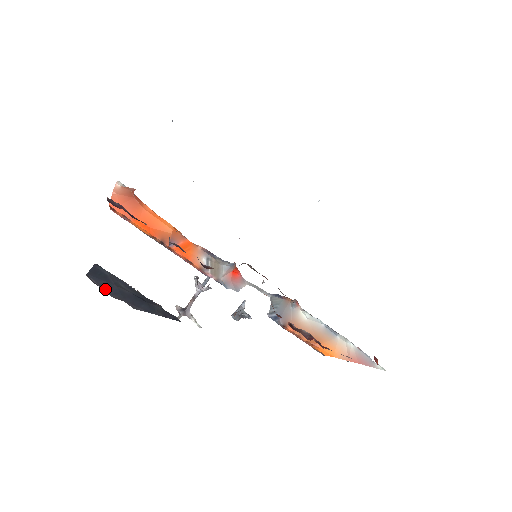
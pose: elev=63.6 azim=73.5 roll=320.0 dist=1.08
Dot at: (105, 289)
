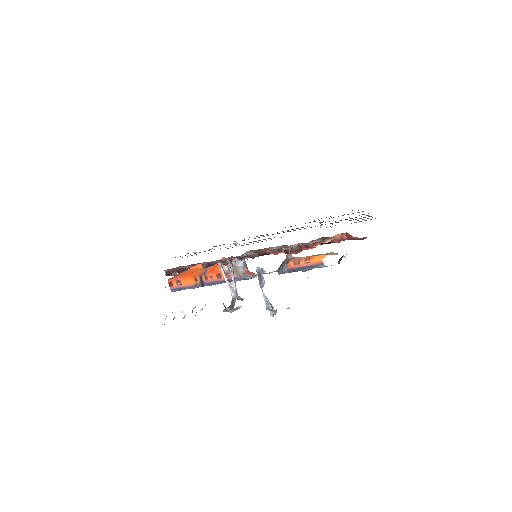
Dot at: occluded
